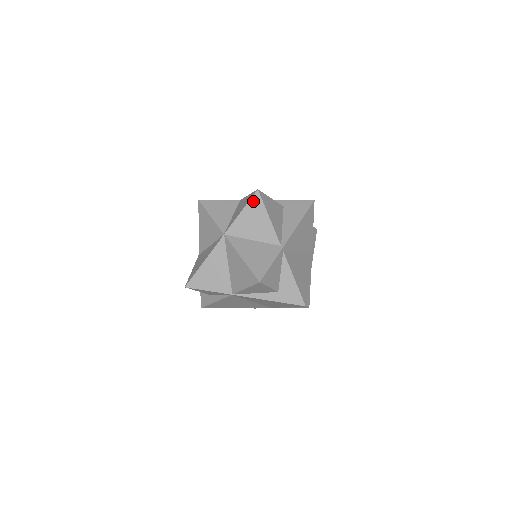
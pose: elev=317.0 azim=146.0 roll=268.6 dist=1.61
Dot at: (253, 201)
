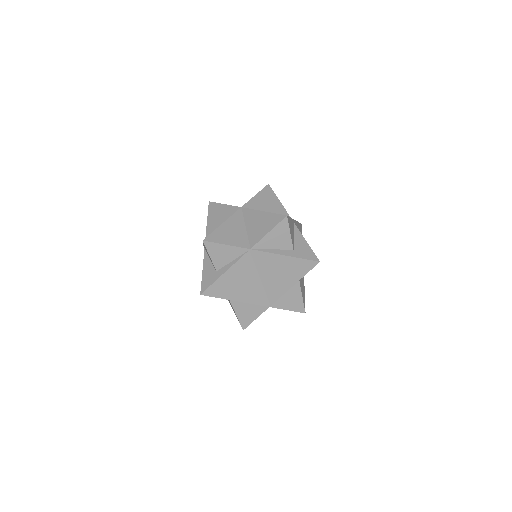
Dot at: (265, 190)
